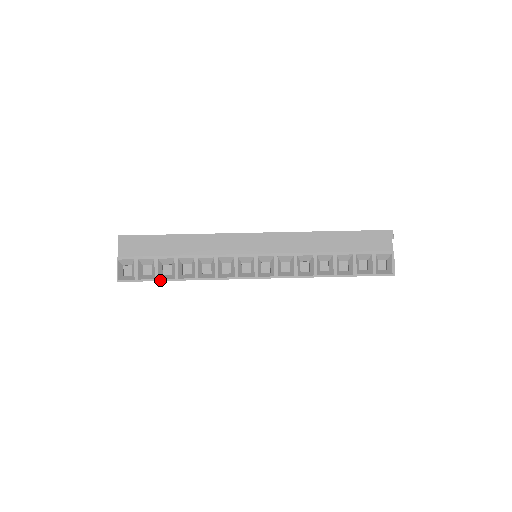
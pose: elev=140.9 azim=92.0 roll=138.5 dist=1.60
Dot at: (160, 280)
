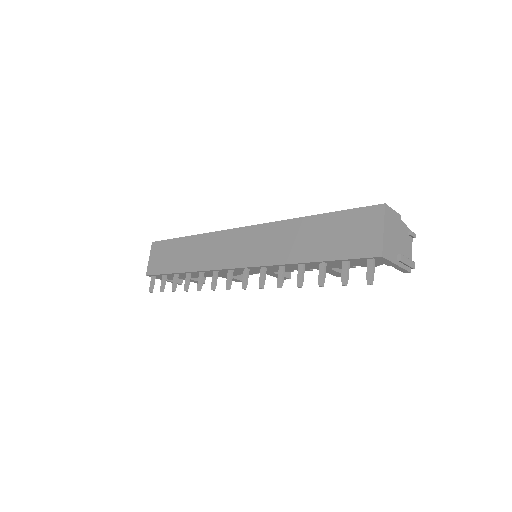
Dot at: (176, 238)
